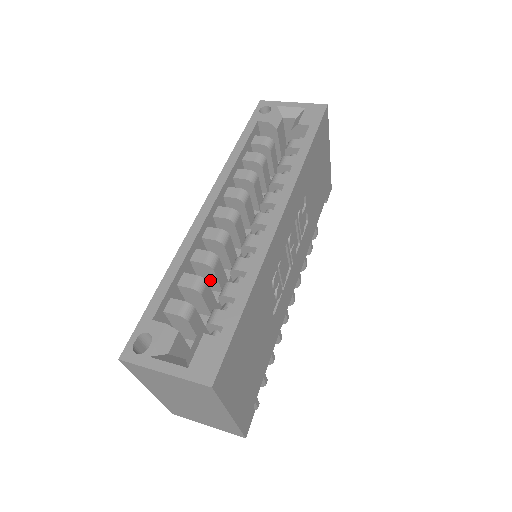
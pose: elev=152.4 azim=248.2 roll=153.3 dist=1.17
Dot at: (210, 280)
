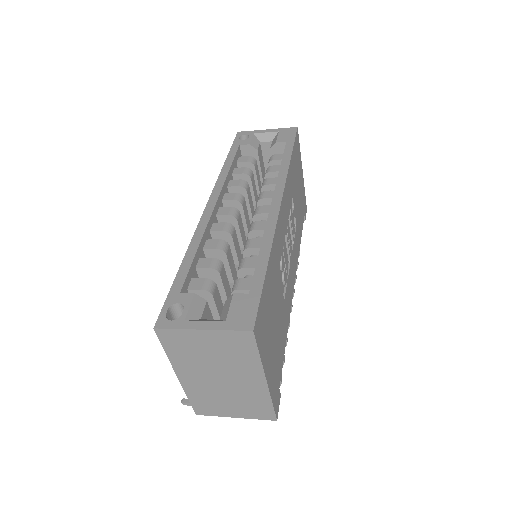
Dot at: occluded
